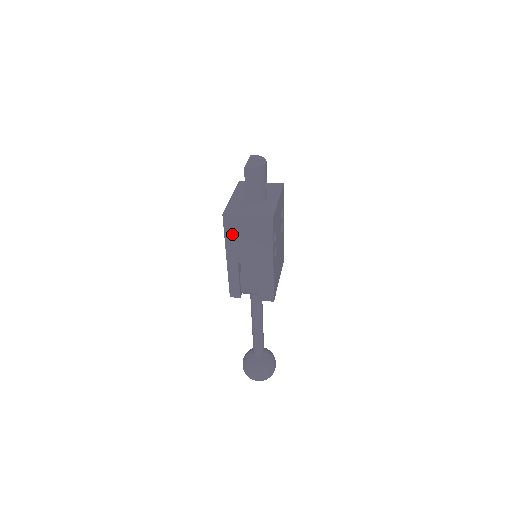
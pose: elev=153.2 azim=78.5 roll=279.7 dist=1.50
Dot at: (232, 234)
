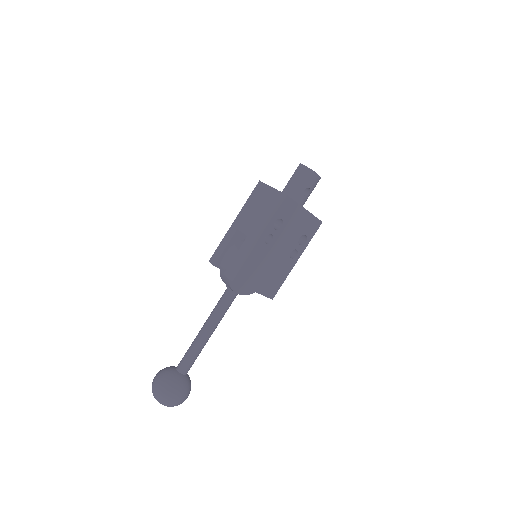
Dot at: (253, 200)
